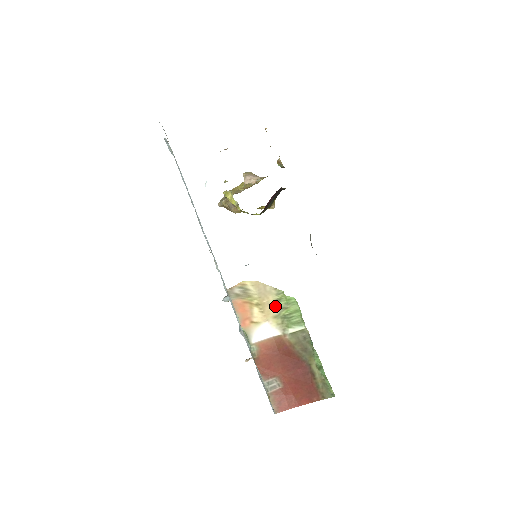
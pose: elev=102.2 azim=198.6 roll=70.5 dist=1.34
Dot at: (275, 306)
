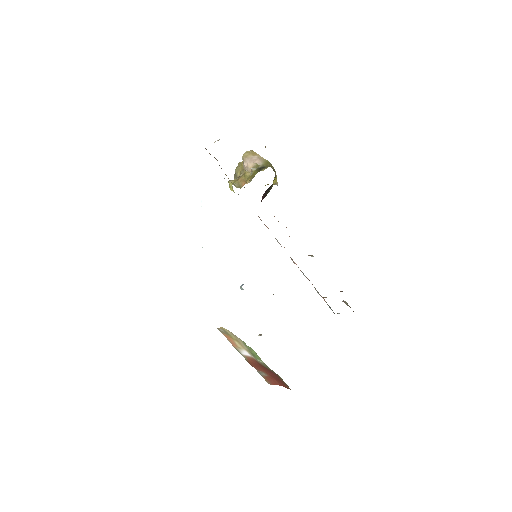
Dot at: (245, 346)
